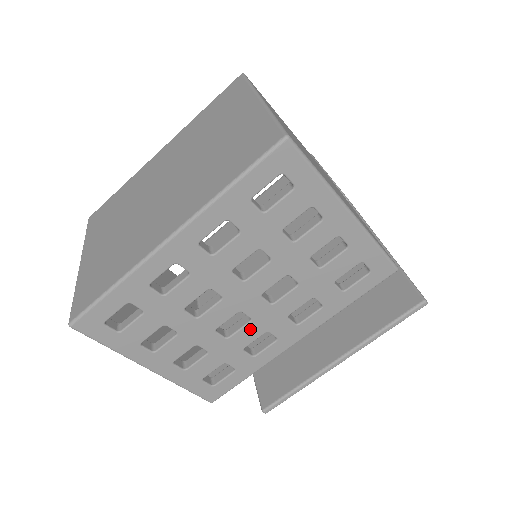
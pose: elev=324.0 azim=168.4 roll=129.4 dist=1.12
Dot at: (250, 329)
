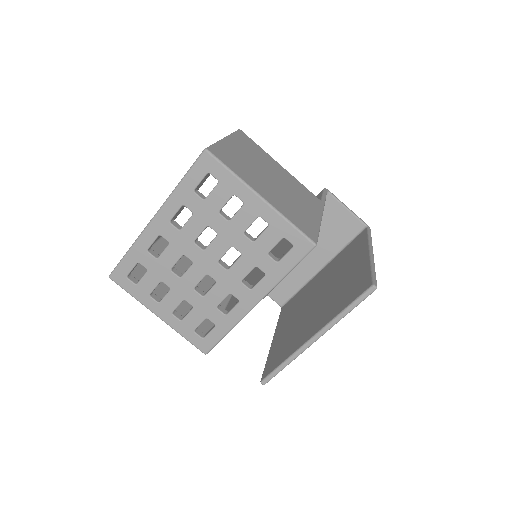
Dot at: (217, 290)
